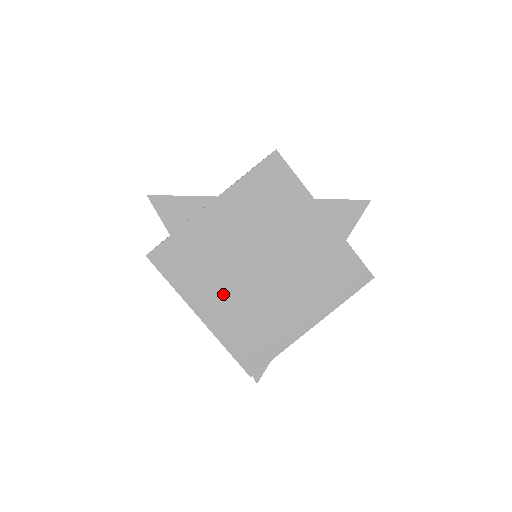
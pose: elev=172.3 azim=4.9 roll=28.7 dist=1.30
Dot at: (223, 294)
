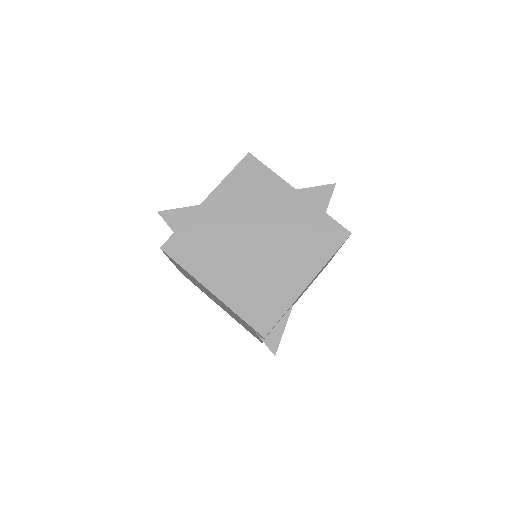
Dot at: (227, 268)
